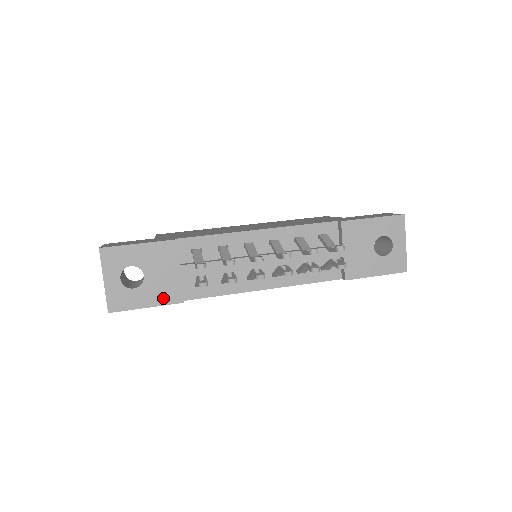
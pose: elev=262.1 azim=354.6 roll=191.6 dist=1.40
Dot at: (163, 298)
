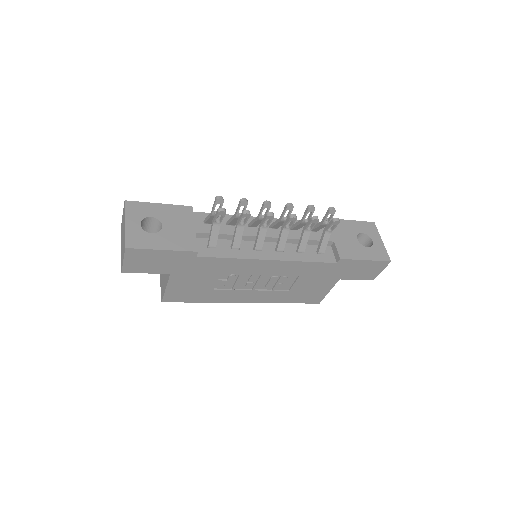
Dot at: (179, 245)
